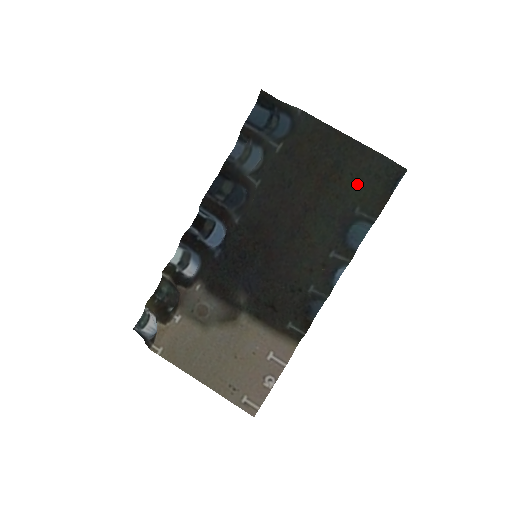
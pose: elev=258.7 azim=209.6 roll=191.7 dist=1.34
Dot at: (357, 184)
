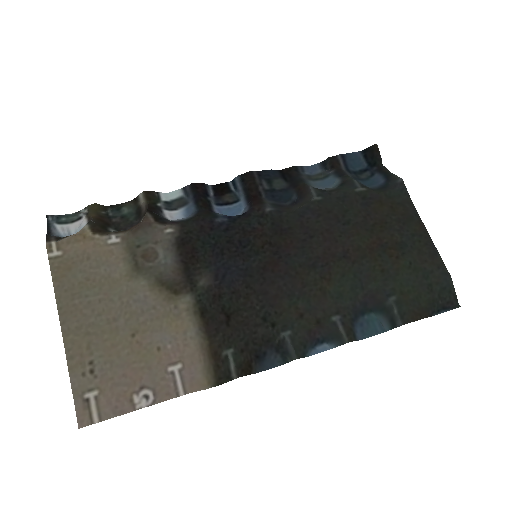
Dot at: (409, 276)
